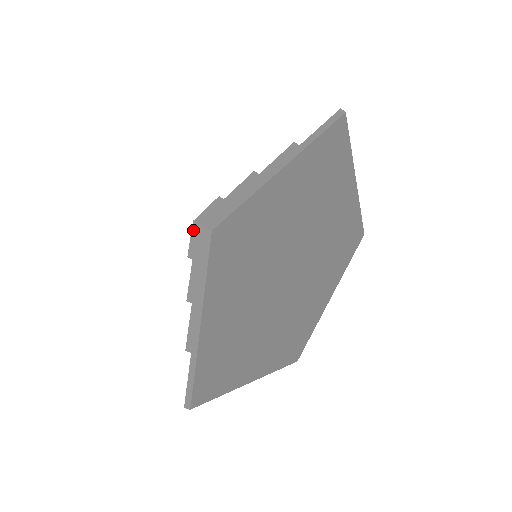
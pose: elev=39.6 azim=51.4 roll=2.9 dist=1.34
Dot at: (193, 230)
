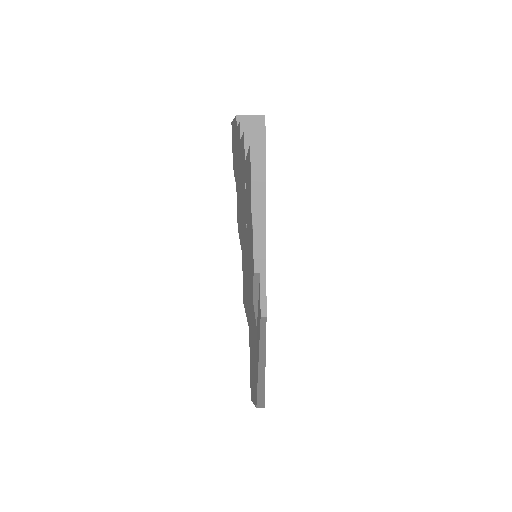
Dot at: occluded
